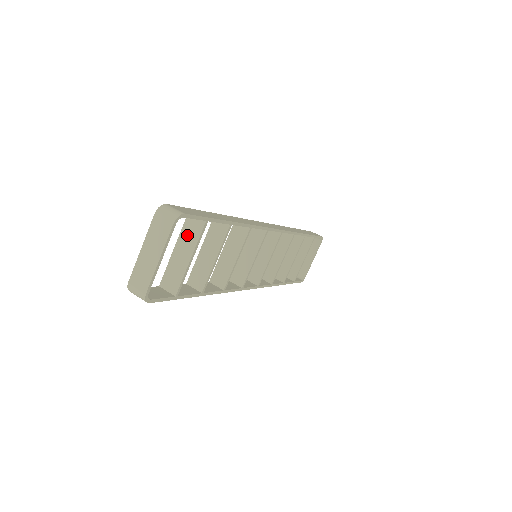
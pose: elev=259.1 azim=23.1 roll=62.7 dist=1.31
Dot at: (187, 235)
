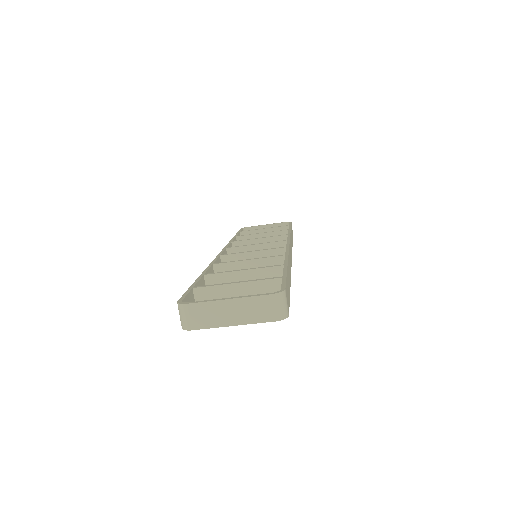
Dot at: (260, 289)
